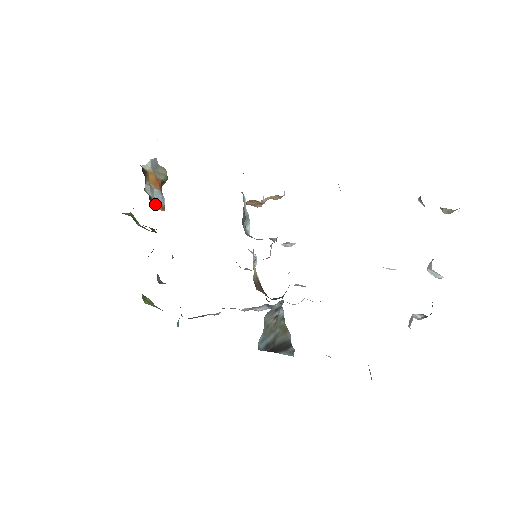
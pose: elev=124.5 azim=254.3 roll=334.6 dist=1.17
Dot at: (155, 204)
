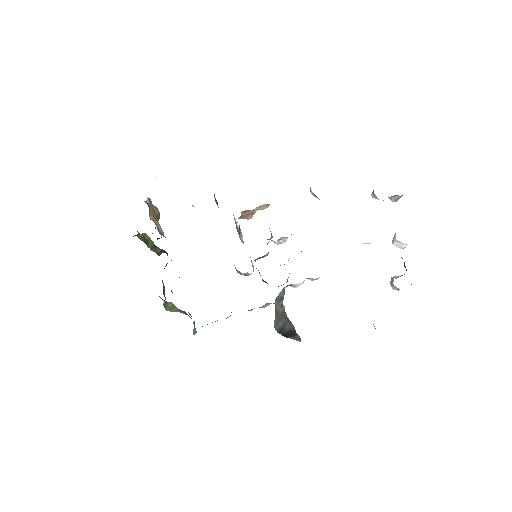
Dot at: occluded
